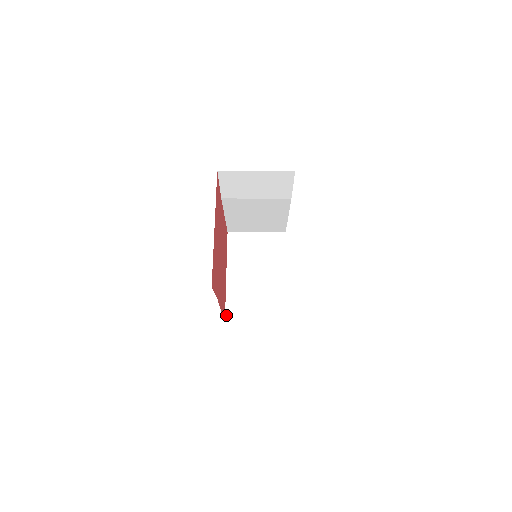
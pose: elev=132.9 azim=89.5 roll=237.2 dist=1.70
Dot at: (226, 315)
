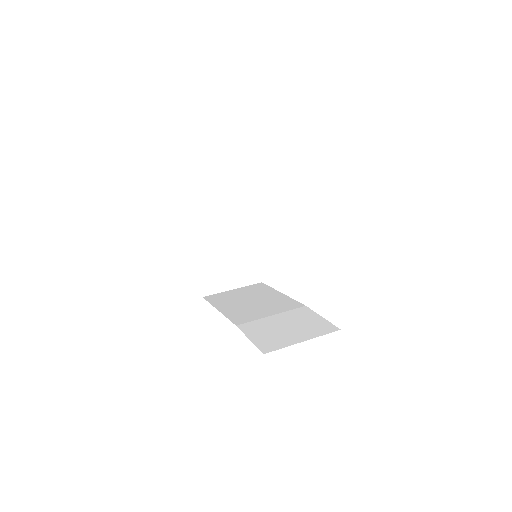
Dot at: (202, 289)
